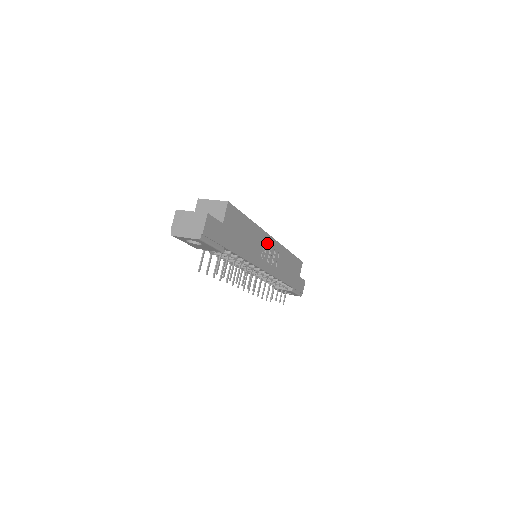
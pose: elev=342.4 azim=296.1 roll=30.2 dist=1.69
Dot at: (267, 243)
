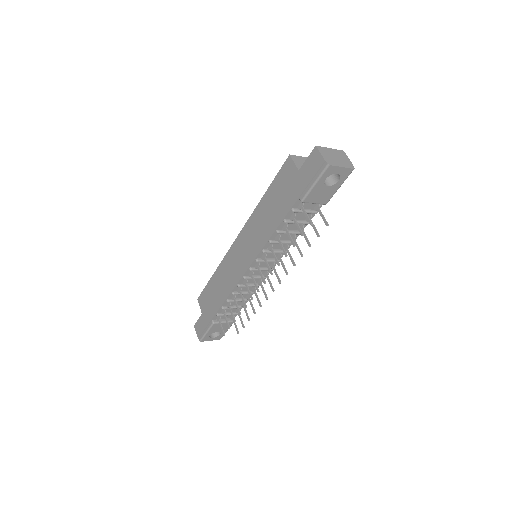
Dot at: occluded
